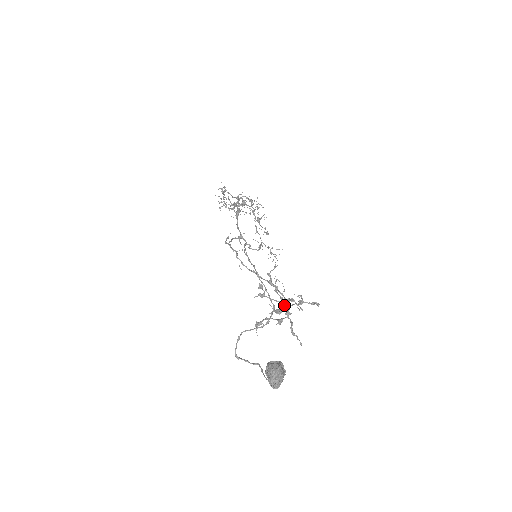
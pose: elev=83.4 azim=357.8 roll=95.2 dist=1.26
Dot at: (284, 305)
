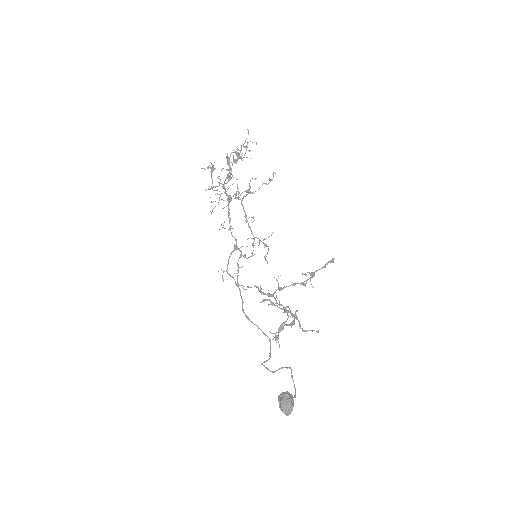
Dot at: occluded
